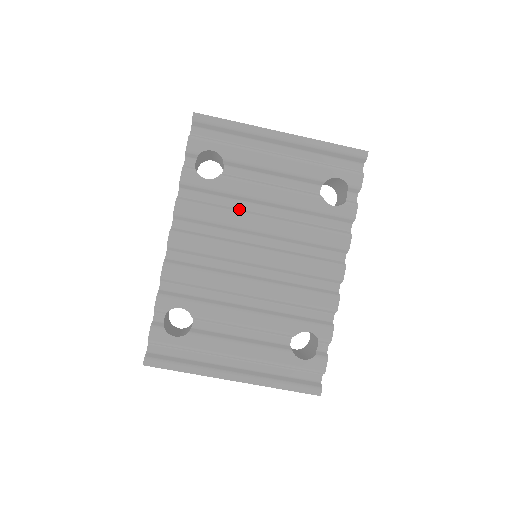
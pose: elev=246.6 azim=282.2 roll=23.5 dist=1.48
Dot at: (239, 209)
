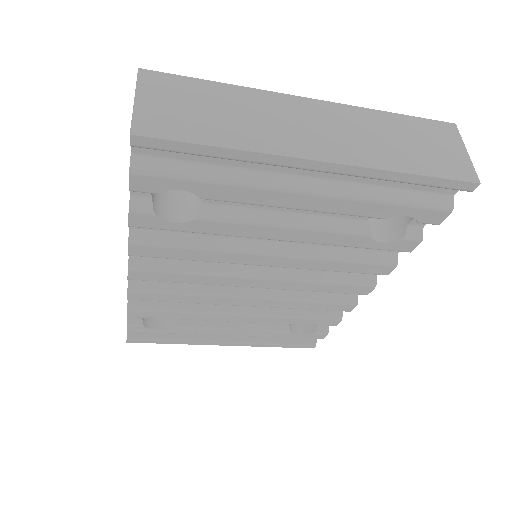
Dot at: (232, 240)
